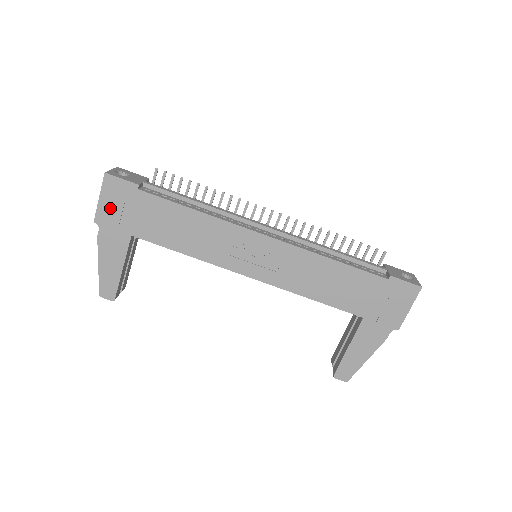
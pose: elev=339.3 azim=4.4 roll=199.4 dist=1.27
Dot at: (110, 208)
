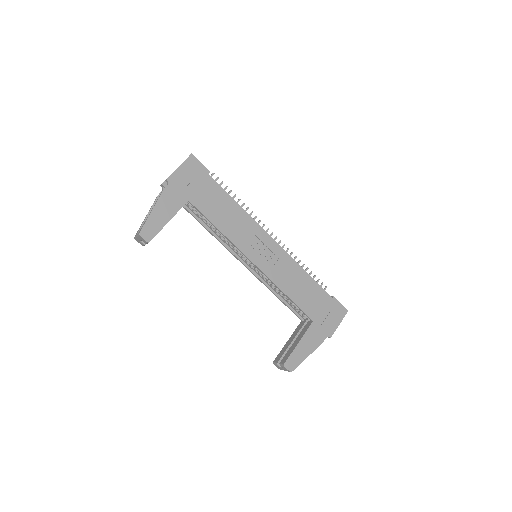
Dot at: (183, 176)
